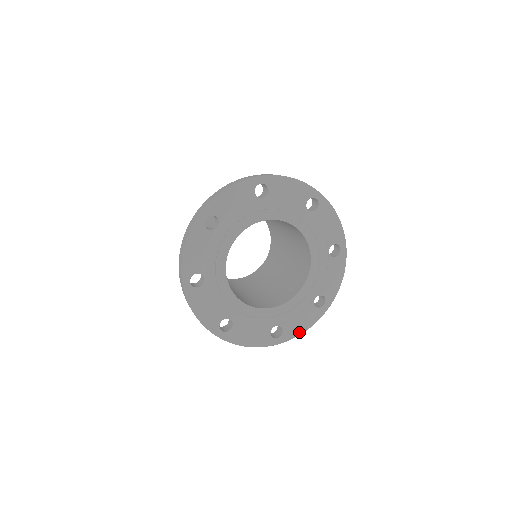
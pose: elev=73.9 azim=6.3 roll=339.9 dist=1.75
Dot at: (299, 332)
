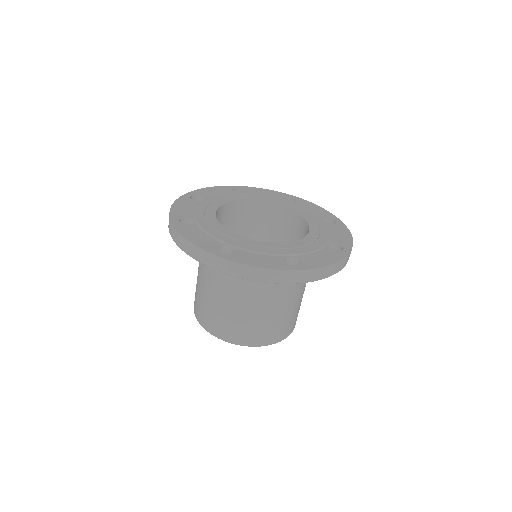
Dot at: (349, 240)
